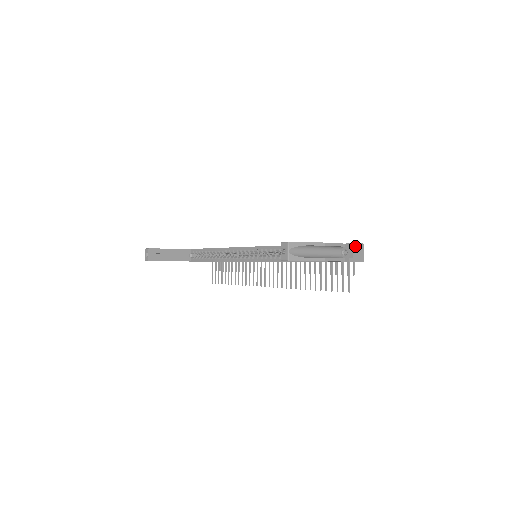
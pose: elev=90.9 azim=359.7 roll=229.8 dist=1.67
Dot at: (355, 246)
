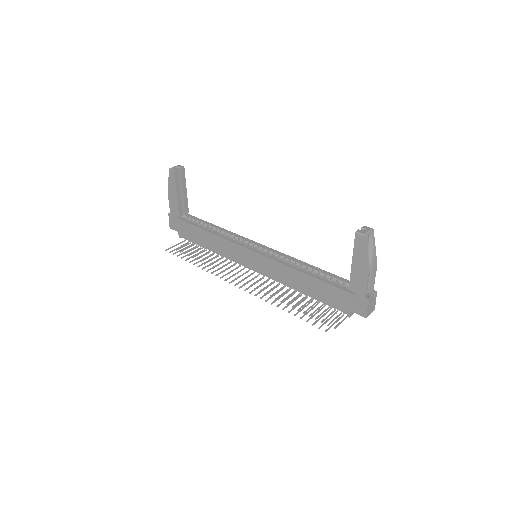
Dot at: (375, 300)
